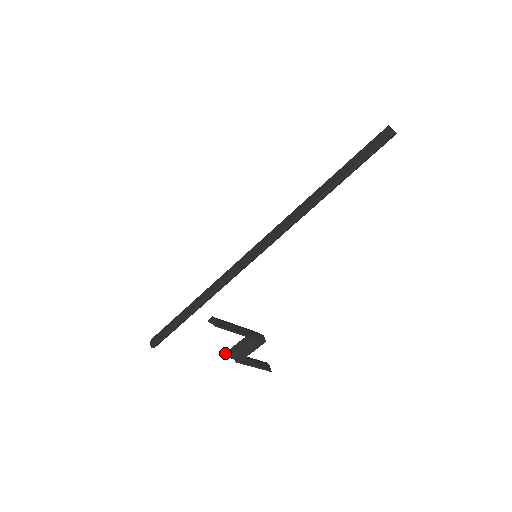
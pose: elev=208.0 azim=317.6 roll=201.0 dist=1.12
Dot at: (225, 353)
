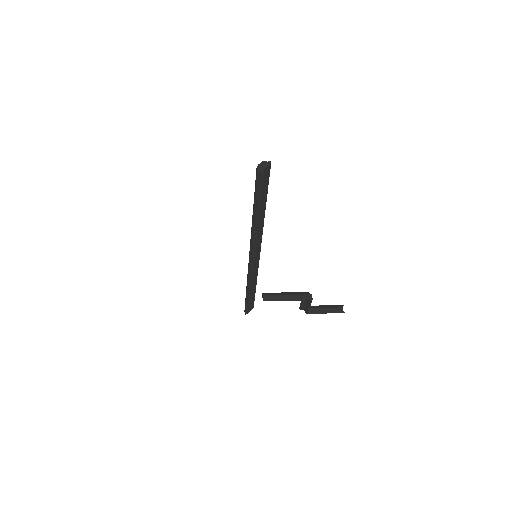
Dot at: (299, 307)
